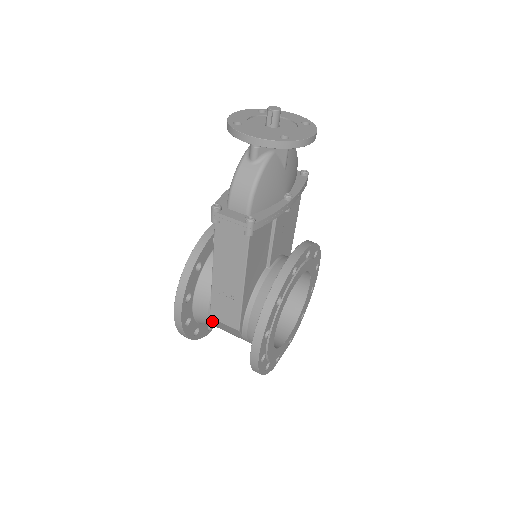
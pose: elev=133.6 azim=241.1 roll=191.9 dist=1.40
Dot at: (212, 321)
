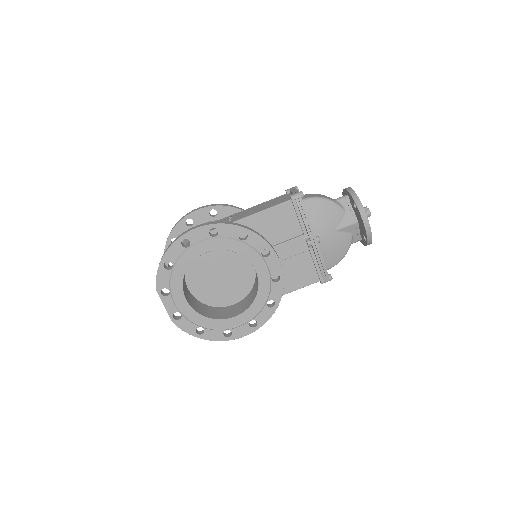
Dot at: occluded
